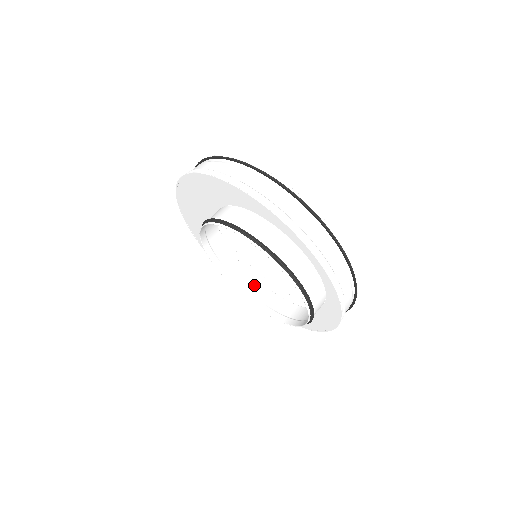
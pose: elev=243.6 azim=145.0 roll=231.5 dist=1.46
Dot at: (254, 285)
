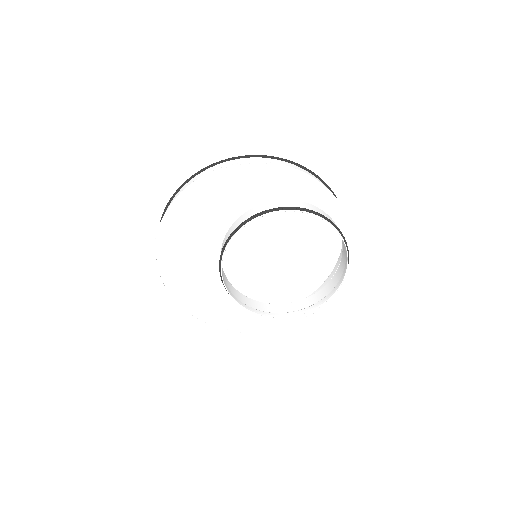
Dot at: (233, 289)
